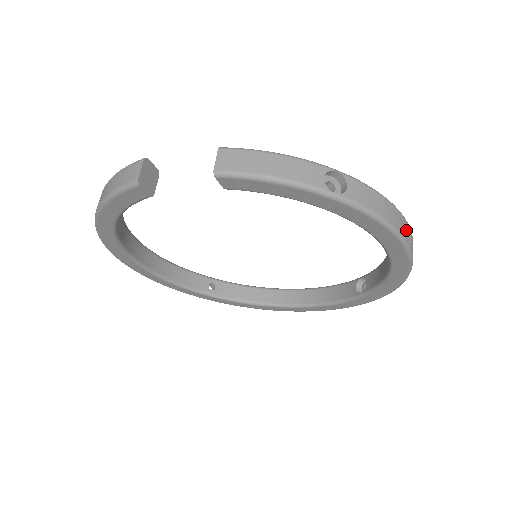
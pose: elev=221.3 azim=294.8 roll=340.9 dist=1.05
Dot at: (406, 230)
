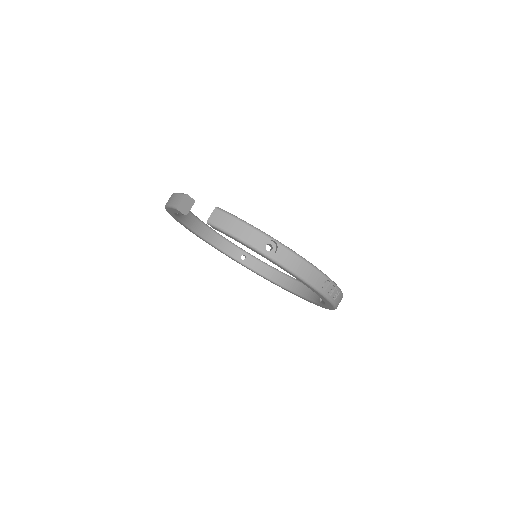
Dot at: (322, 282)
